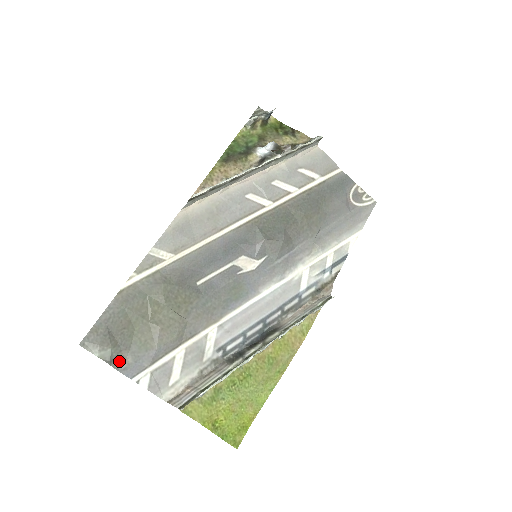
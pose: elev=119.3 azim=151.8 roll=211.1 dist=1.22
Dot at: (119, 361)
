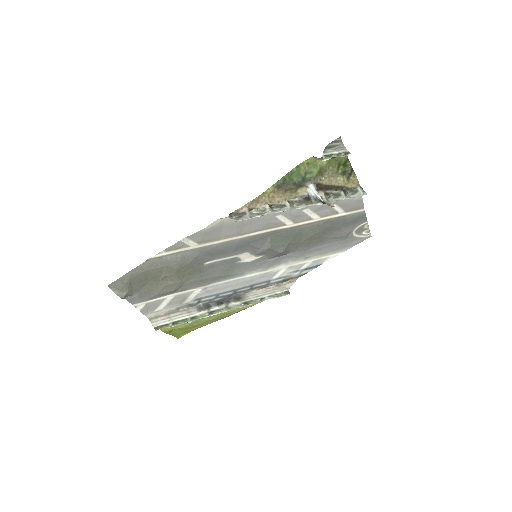
Dot at: (129, 295)
